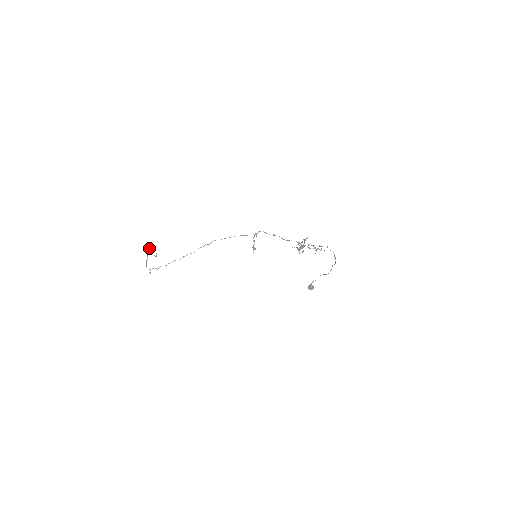
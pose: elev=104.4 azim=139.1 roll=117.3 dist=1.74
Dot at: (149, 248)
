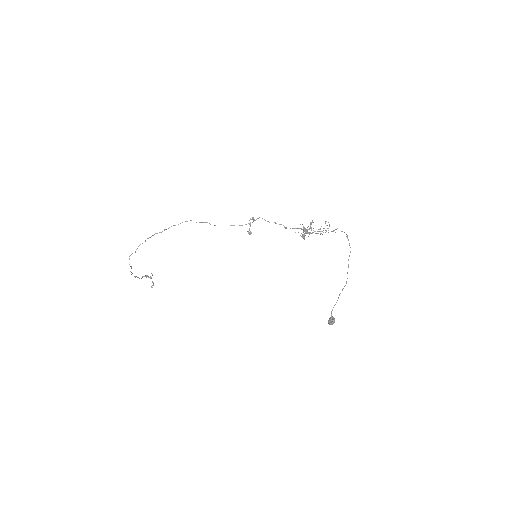
Dot at: occluded
